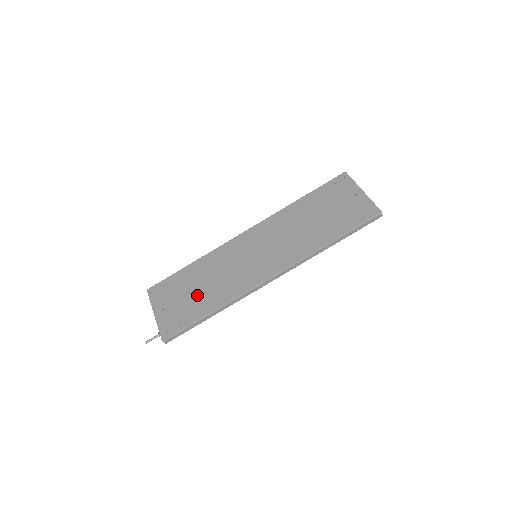
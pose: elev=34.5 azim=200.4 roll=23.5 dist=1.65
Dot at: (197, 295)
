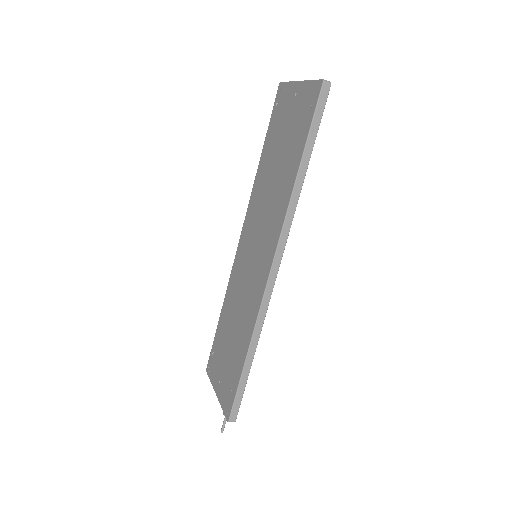
Dot at: (232, 345)
